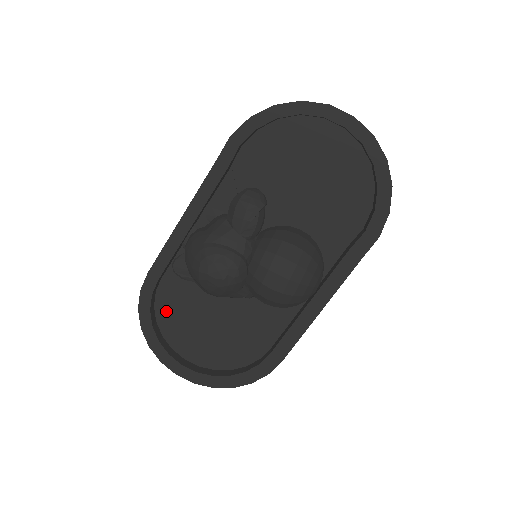
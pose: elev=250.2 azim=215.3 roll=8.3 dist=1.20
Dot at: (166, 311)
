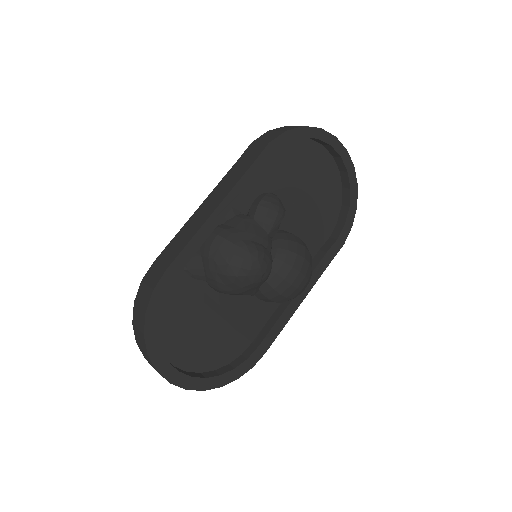
Dot at: (165, 313)
